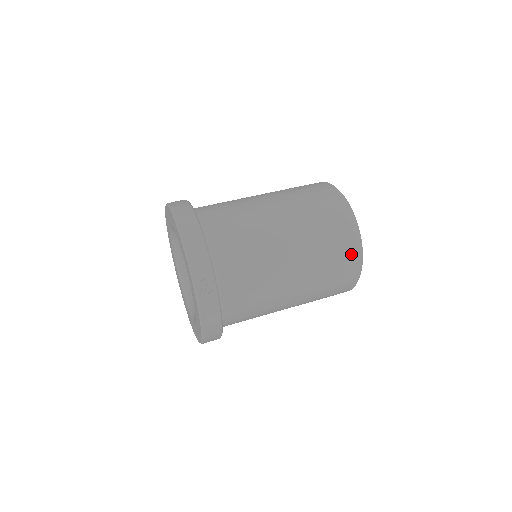
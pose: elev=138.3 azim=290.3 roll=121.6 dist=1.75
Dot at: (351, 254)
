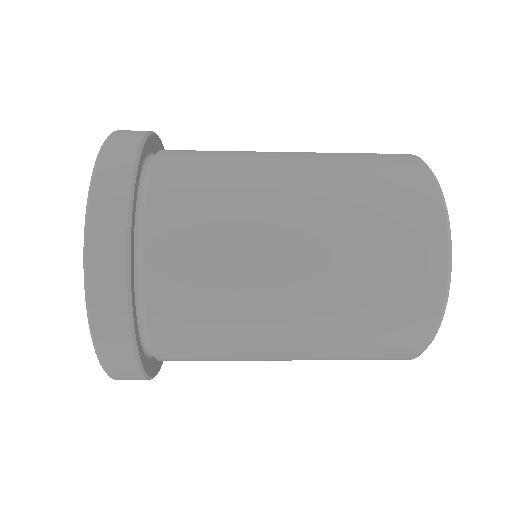
Dot at: occluded
